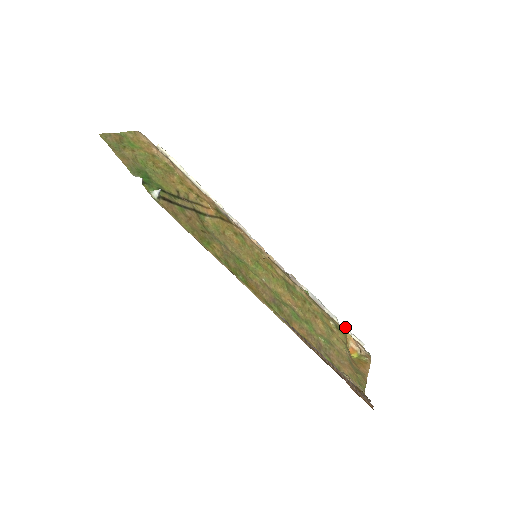
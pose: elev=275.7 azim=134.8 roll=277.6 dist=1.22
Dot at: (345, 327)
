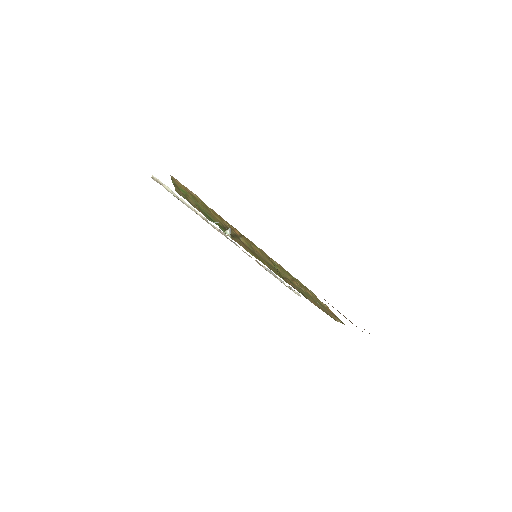
Dot at: (290, 287)
